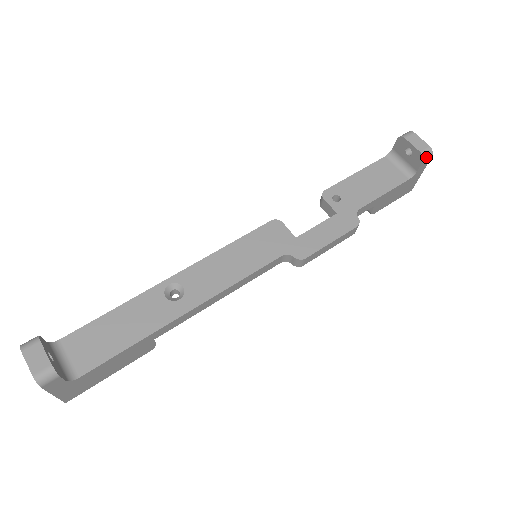
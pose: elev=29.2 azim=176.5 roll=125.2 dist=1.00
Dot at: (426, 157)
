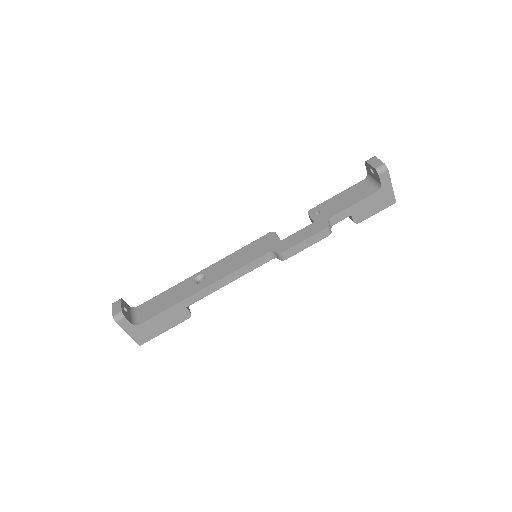
Dot at: (381, 171)
